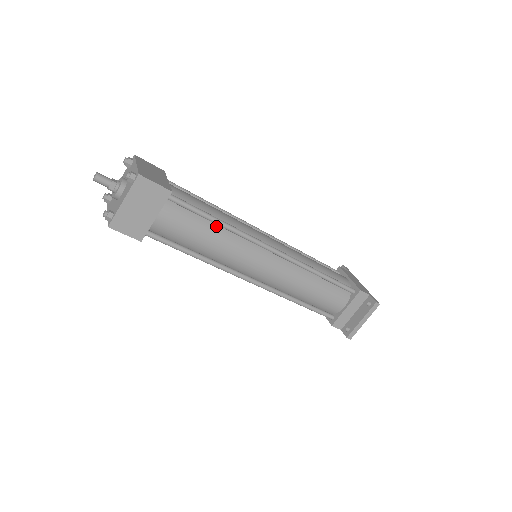
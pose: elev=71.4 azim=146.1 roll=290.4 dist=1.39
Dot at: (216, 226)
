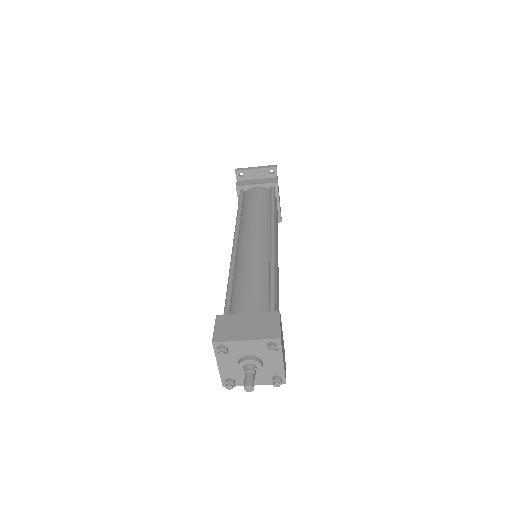
Dot at: occluded
